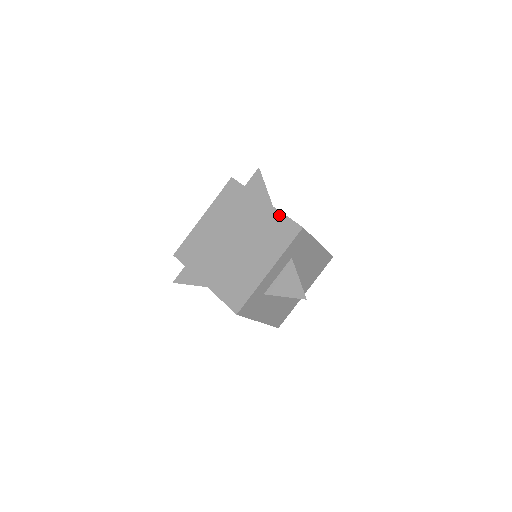
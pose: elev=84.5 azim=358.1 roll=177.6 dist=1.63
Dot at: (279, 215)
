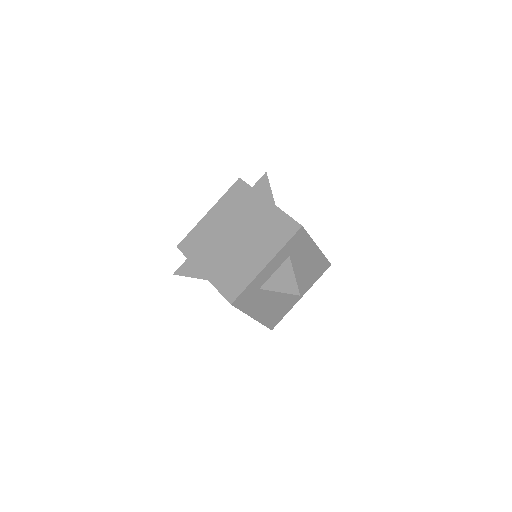
Dot at: (281, 214)
